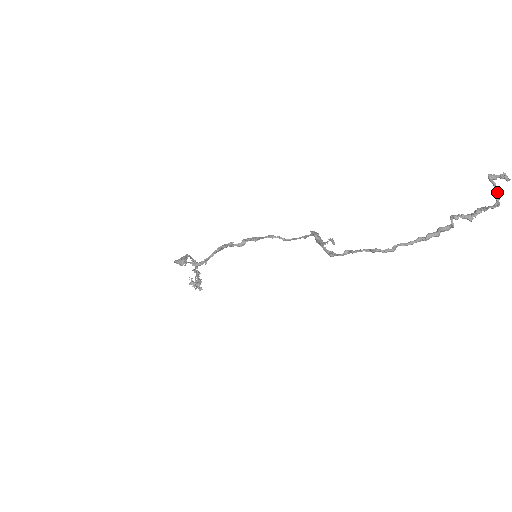
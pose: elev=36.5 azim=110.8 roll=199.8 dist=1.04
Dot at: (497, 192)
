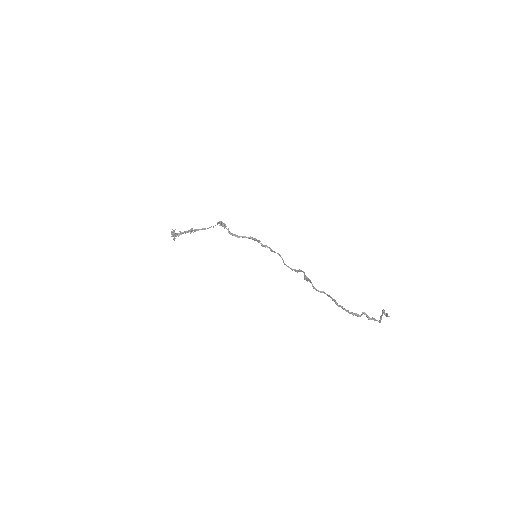
Dot at: occluded
